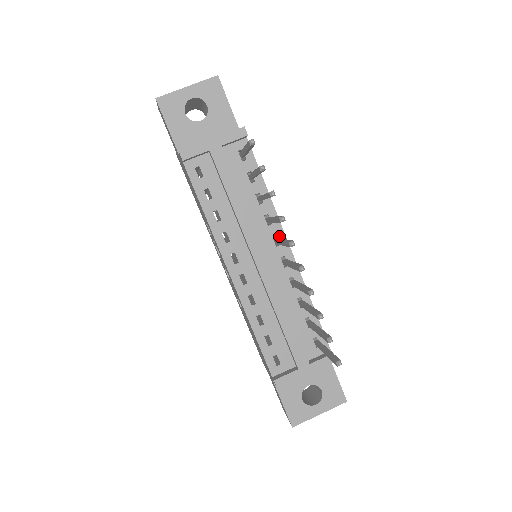
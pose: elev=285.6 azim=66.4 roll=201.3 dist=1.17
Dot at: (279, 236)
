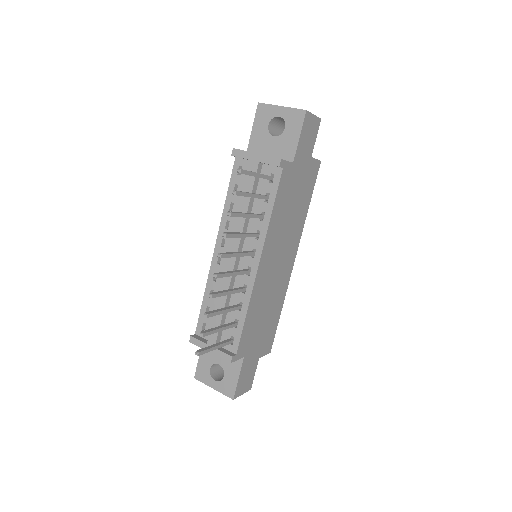
Dot at: (257, 251)
